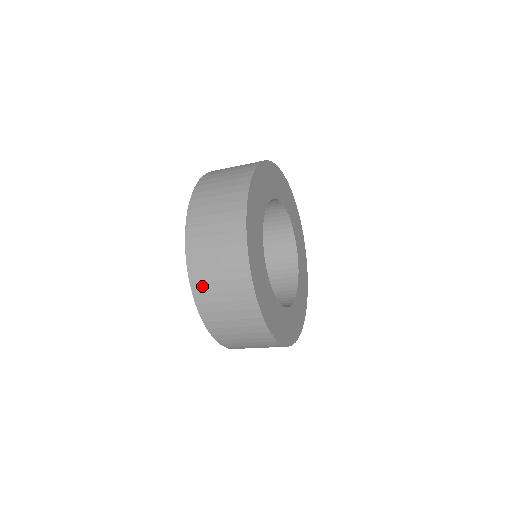
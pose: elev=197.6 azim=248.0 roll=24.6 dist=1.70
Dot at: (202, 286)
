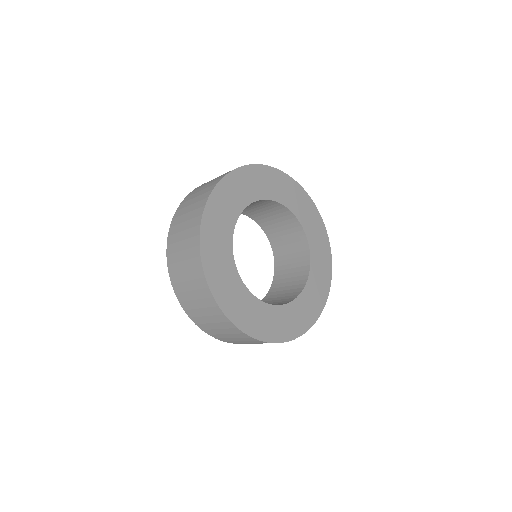
Dot at: (178, 286)
